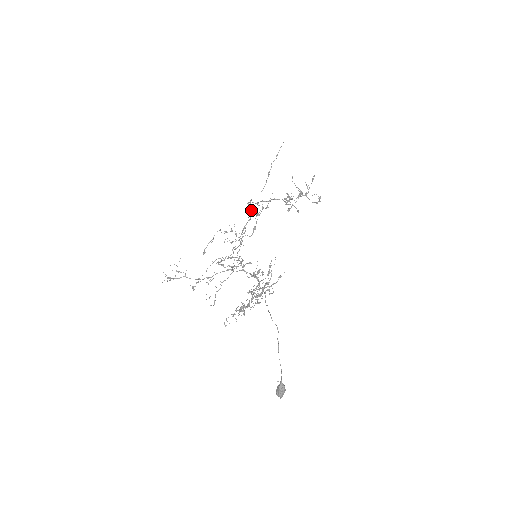
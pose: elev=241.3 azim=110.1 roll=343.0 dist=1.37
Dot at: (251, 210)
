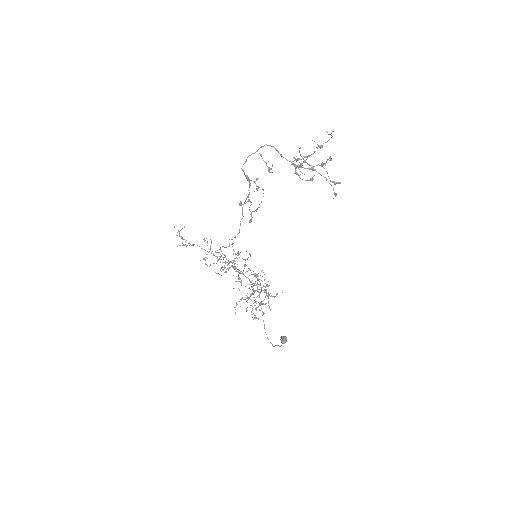
Dot at: (248, 181)
